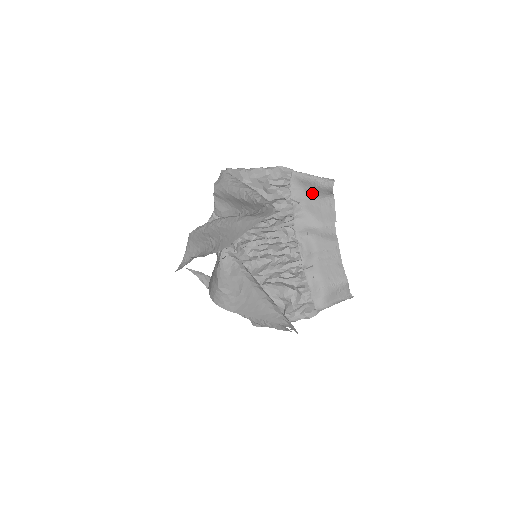
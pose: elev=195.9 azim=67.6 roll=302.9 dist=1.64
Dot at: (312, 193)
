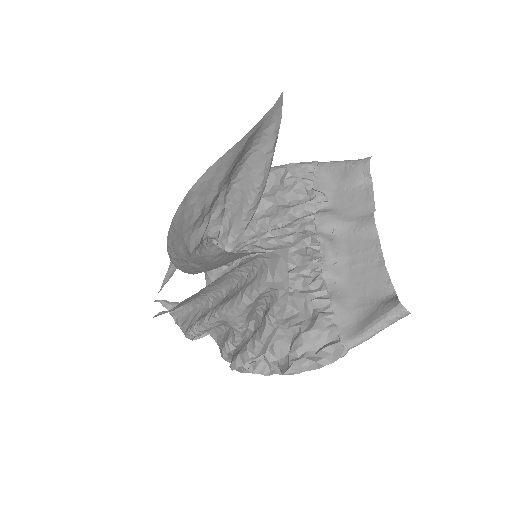
Dot at: (343, 183)
